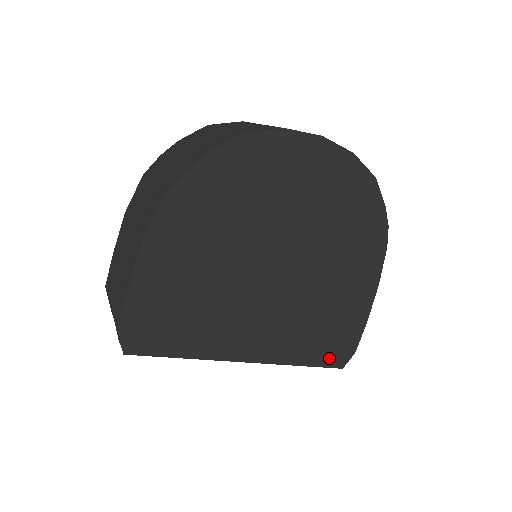
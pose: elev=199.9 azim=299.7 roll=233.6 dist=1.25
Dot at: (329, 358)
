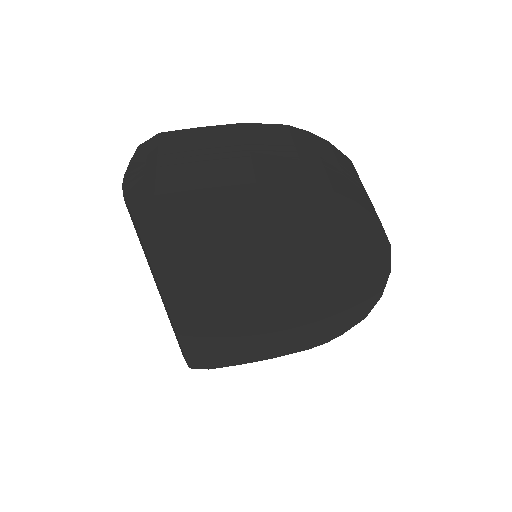
Dot at: (195, 356)
